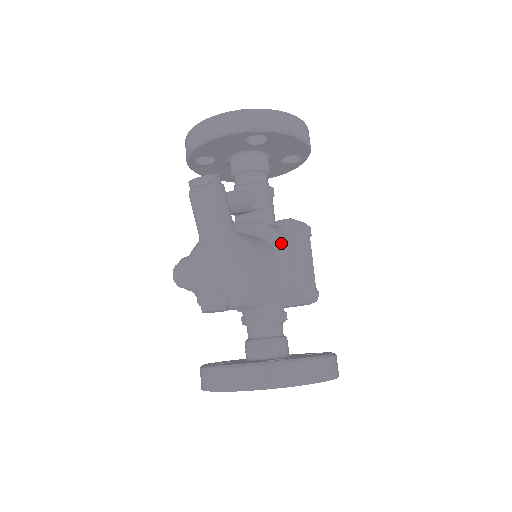
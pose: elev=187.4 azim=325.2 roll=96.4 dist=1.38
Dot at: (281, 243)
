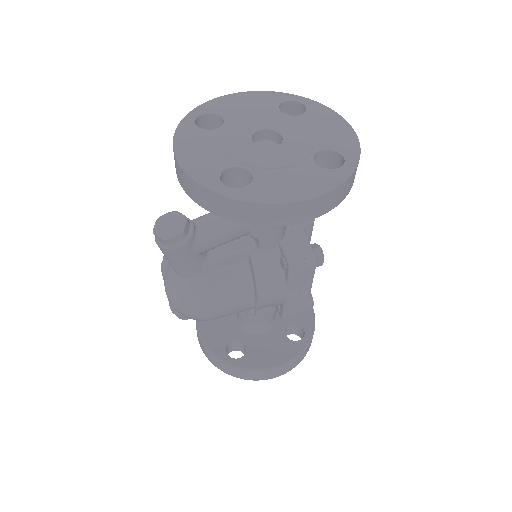
Dot at: (256, 289)
